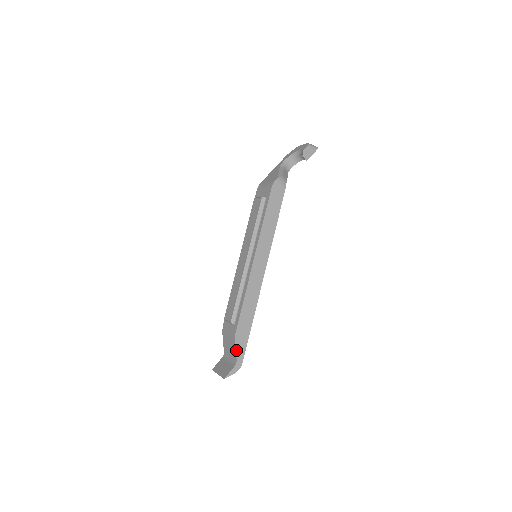
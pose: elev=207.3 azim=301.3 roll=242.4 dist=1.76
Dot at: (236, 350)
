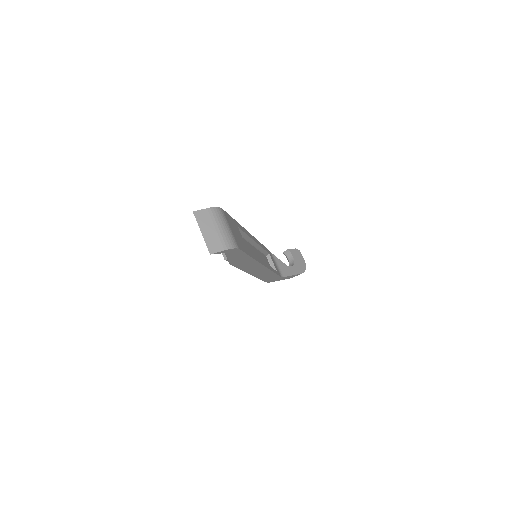
Dot at: occluded
